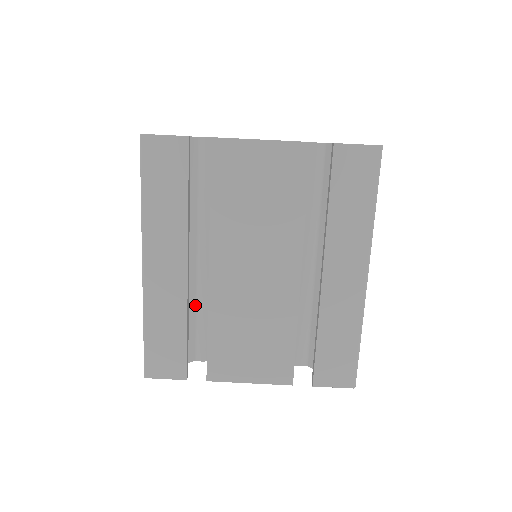
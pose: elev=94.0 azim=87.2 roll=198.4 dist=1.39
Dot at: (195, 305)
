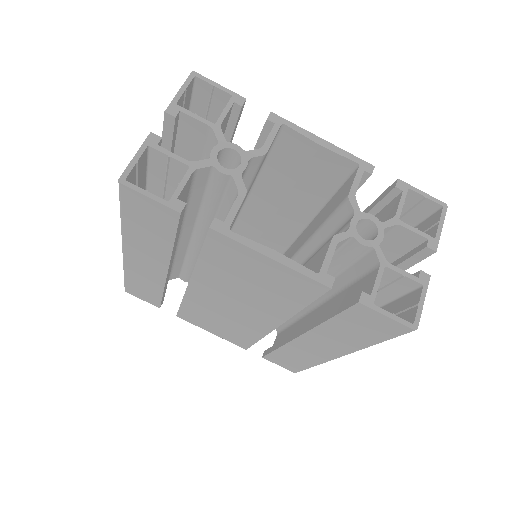
Dot at: (184, 257)
